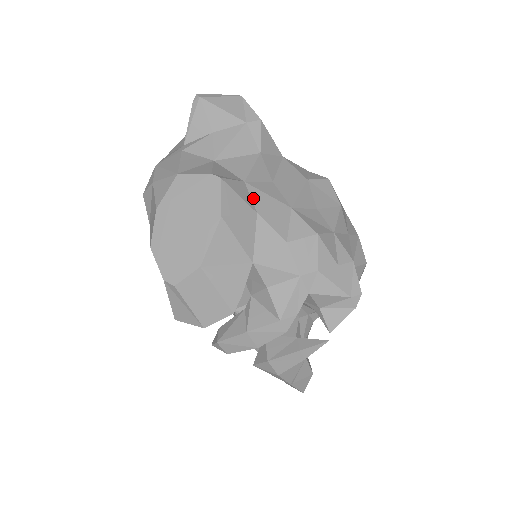
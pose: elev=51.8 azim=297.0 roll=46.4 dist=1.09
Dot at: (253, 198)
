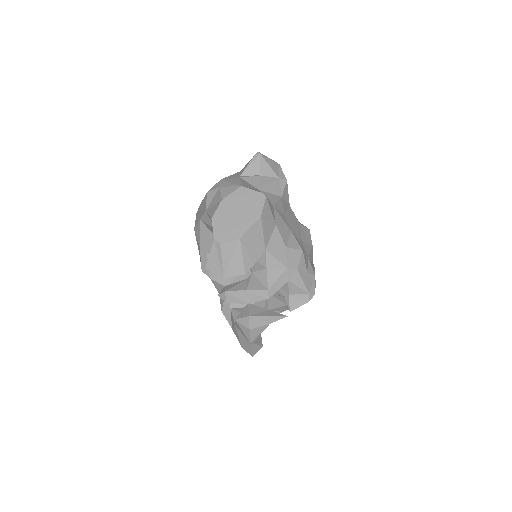
Dot at: (275, 216)
